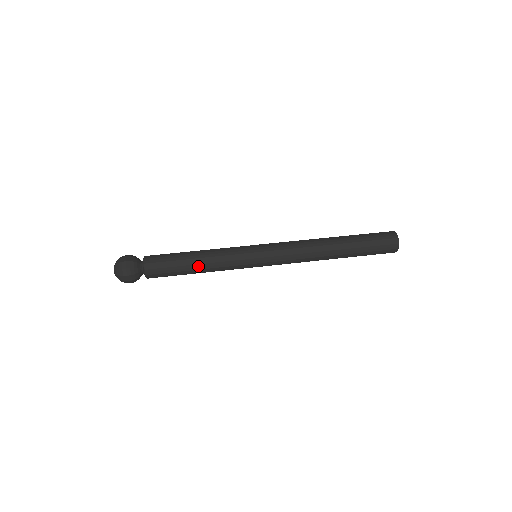
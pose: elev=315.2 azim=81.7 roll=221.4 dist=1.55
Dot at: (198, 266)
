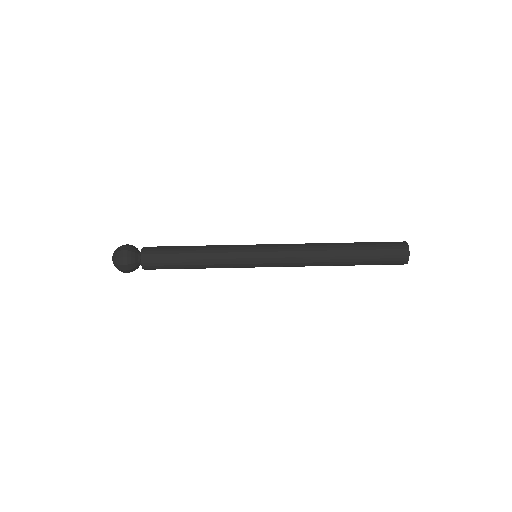
Dot at: (197, 268)
